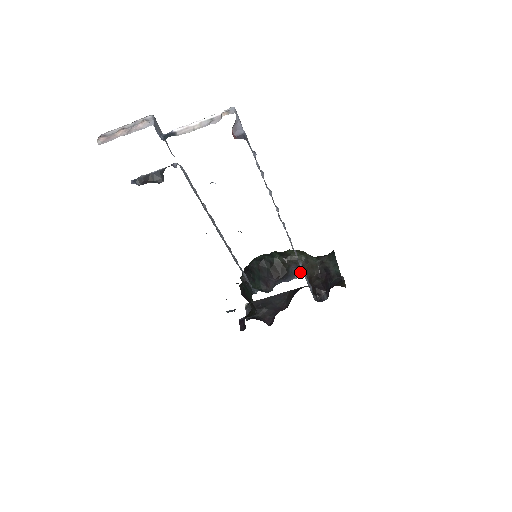
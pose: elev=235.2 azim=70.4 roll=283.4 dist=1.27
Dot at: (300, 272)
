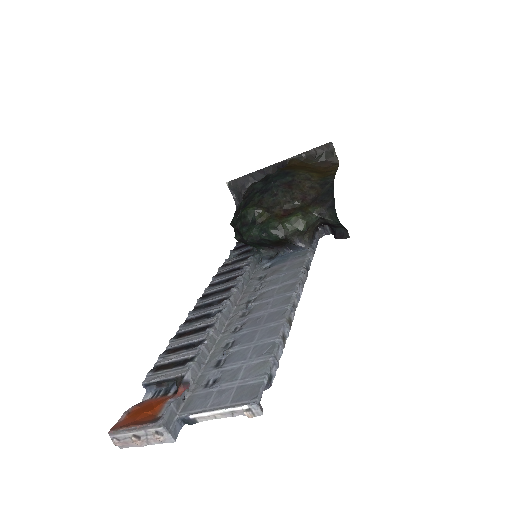
Dot at: (305, 249)
